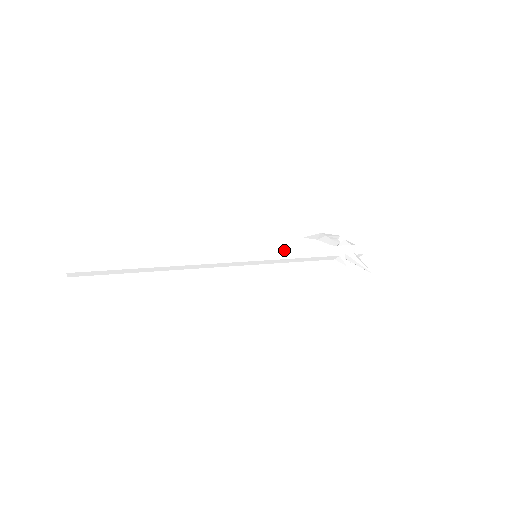
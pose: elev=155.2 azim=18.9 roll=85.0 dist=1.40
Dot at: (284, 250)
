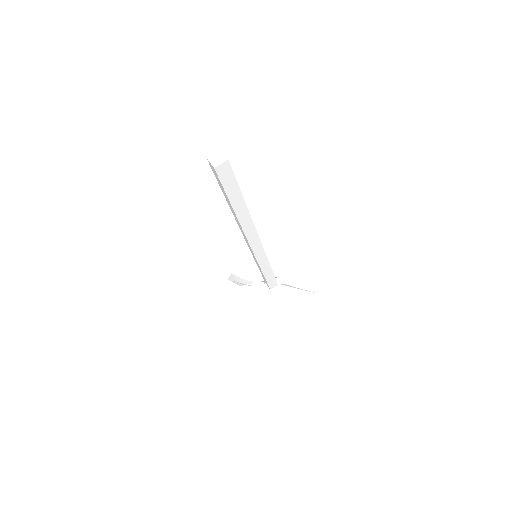
Dot at: occluded
